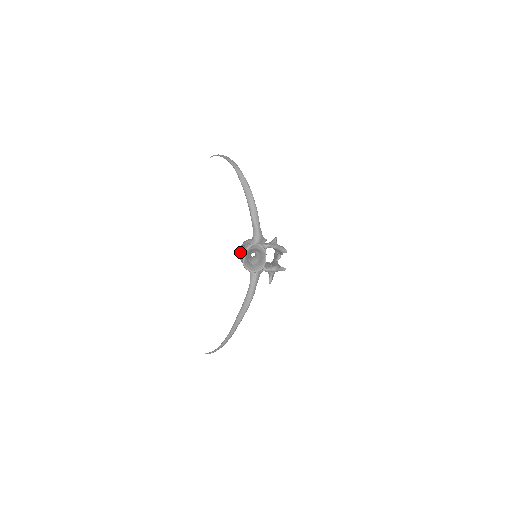
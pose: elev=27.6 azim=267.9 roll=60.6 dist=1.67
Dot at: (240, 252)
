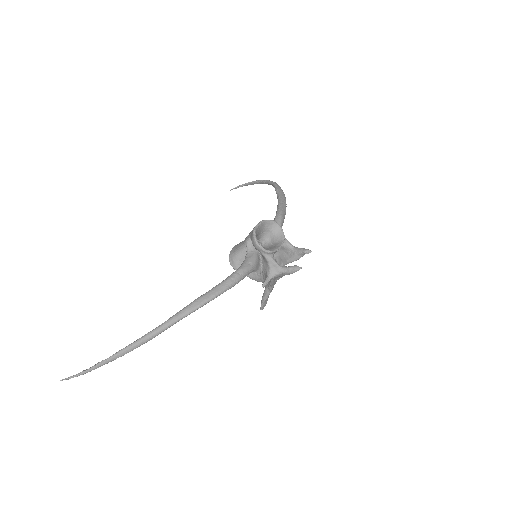
Dot at: (236, 245)
